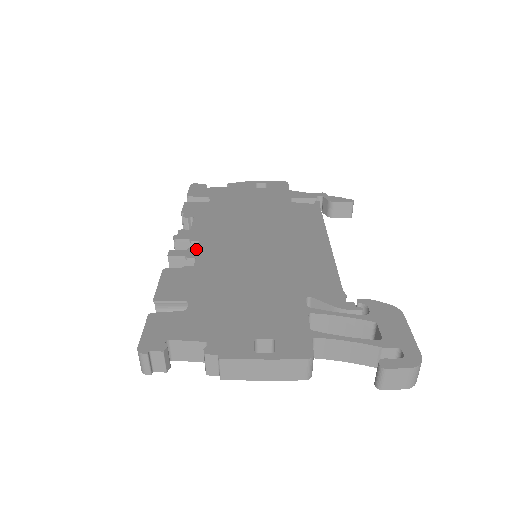
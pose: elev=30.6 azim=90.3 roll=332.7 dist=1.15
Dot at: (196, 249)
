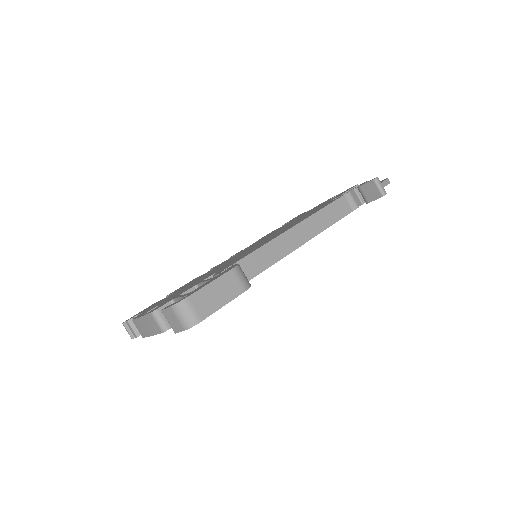
Dot at: occluded
